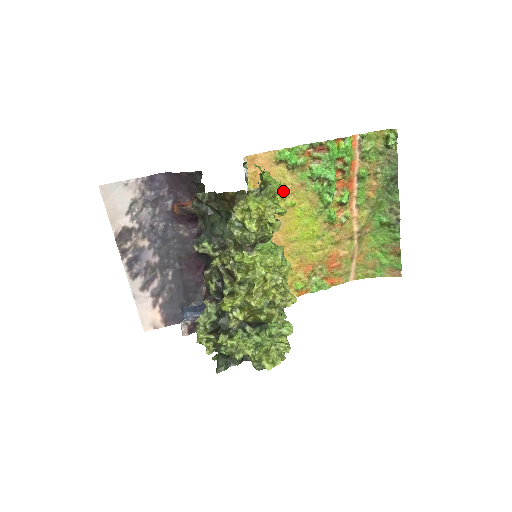
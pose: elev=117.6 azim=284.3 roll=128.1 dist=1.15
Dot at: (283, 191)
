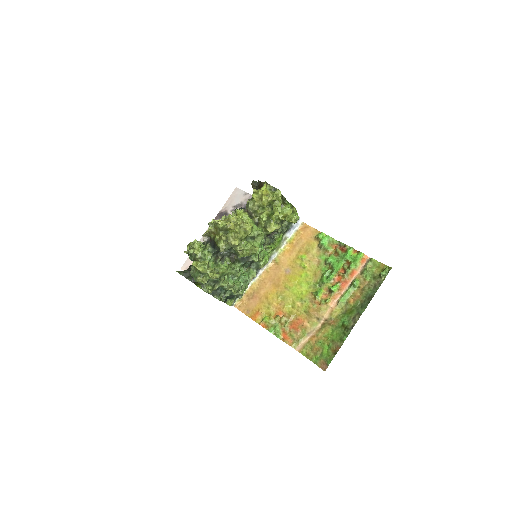
Dot at: (306, 255)
